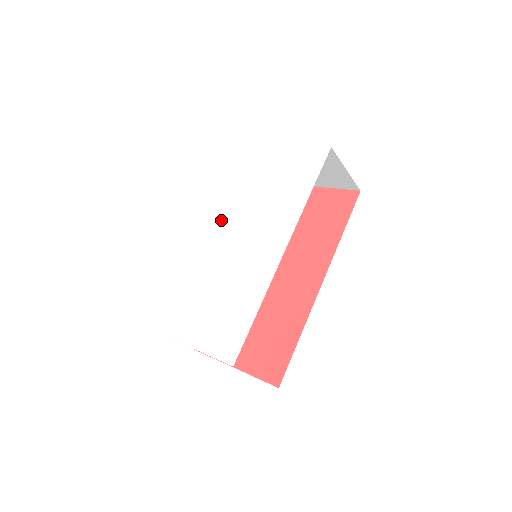
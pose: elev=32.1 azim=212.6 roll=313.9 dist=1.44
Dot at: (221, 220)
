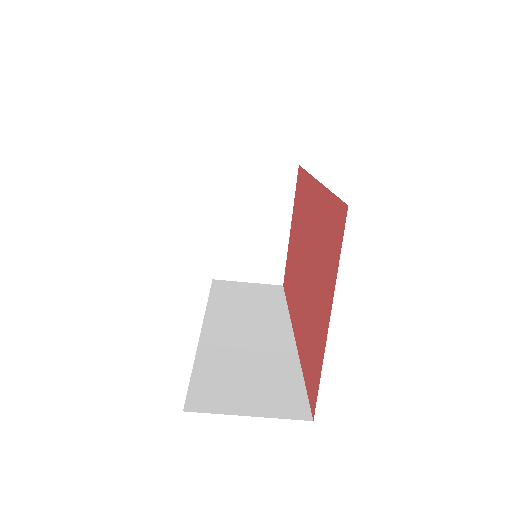
Dot at: occluded
